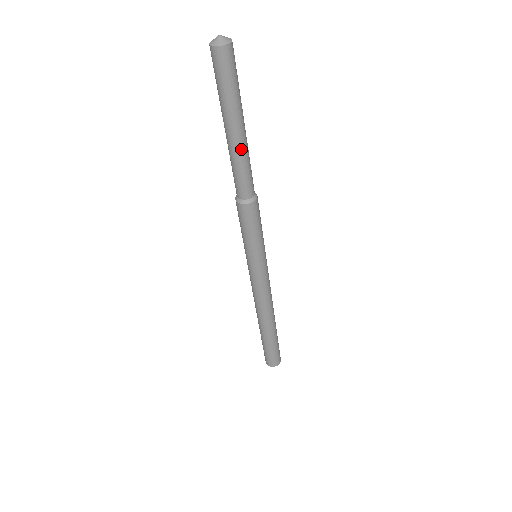
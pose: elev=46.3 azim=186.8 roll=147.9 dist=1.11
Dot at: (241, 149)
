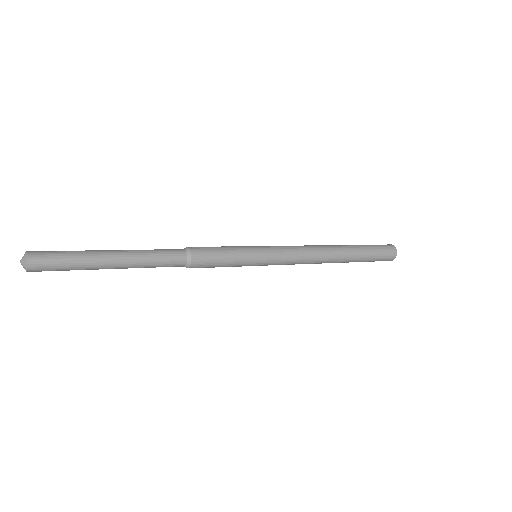
Dot at: (131, 267)
